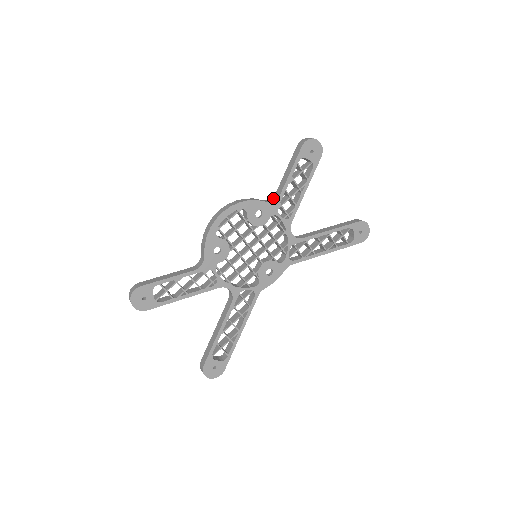
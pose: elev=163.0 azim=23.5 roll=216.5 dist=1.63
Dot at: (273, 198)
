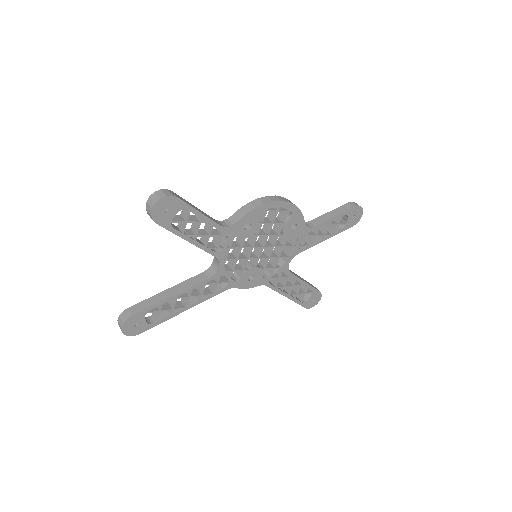
Dot at: (306, 224)
